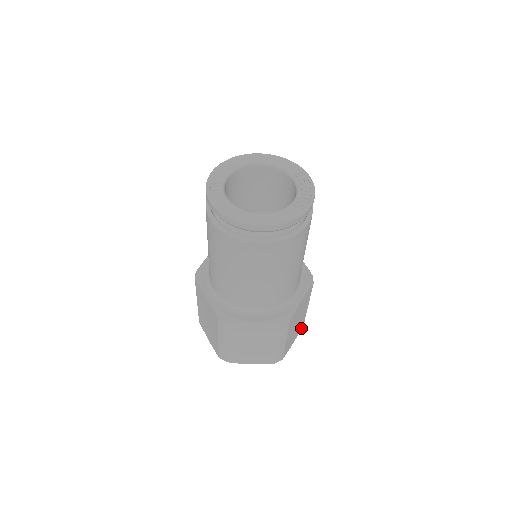
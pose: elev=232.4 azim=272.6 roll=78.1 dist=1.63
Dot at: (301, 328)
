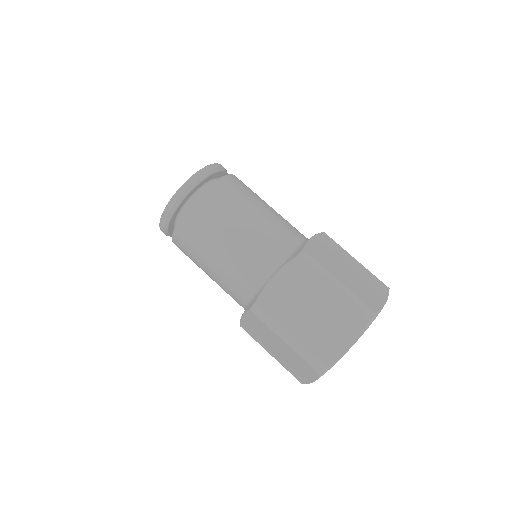
Dot at: (387, 291)
